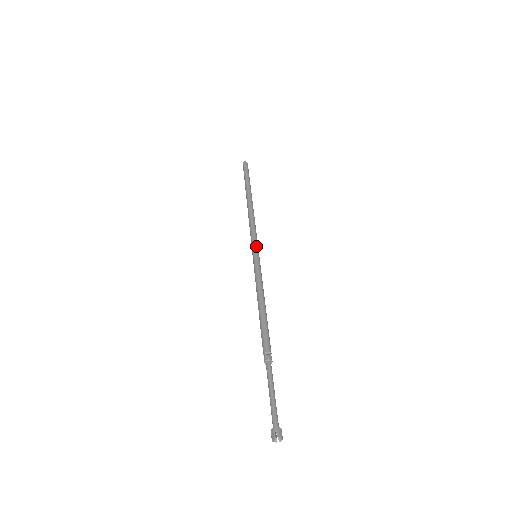
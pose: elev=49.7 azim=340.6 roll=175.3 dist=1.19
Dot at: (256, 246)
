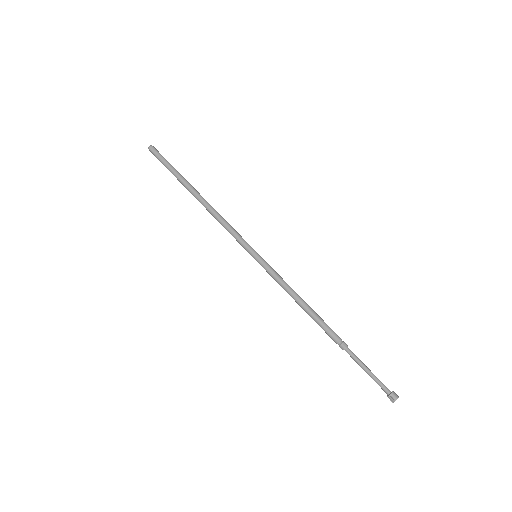
Dot at: occluded
